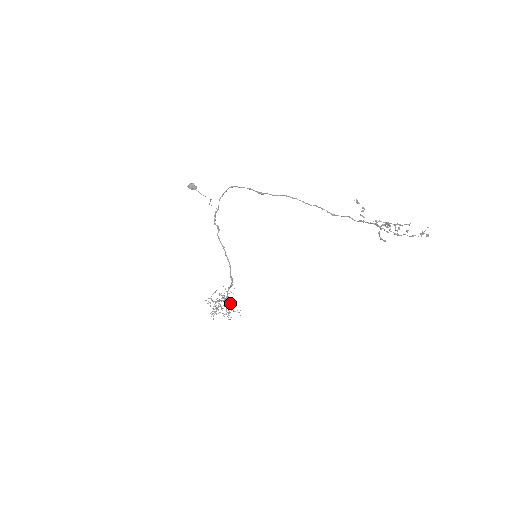
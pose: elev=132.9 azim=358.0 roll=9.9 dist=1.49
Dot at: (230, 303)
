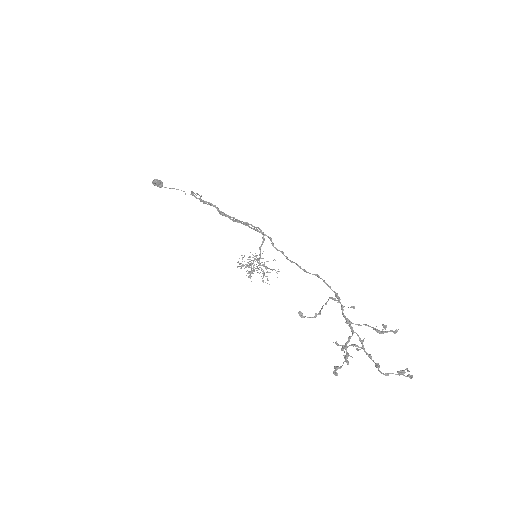
Dot at: (263, 266)
